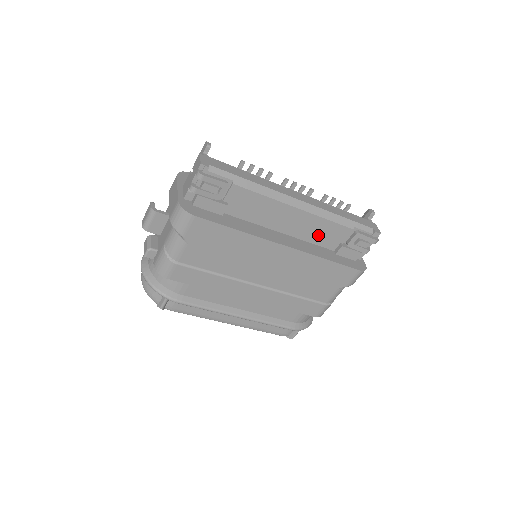
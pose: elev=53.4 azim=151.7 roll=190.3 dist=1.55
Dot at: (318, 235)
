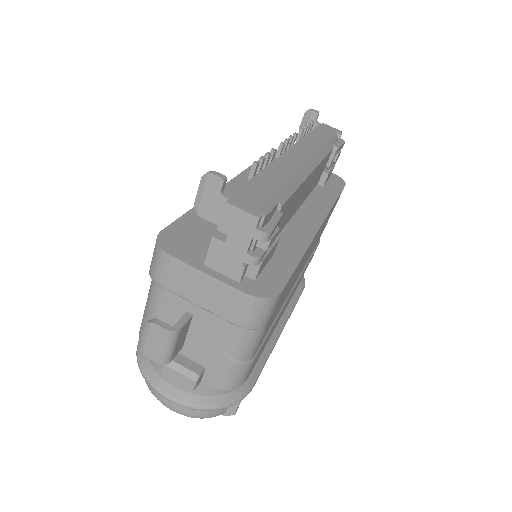
Dot at: (314, 182)
